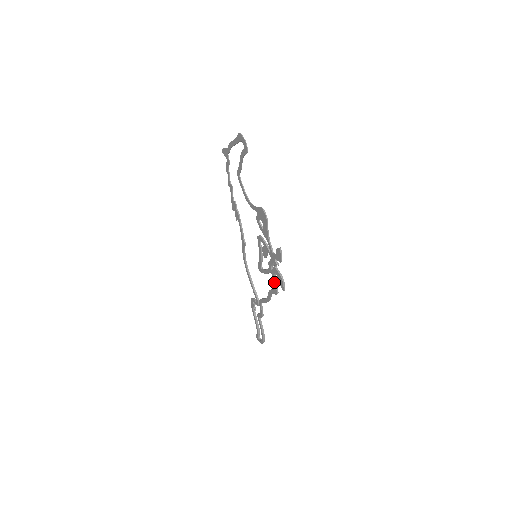
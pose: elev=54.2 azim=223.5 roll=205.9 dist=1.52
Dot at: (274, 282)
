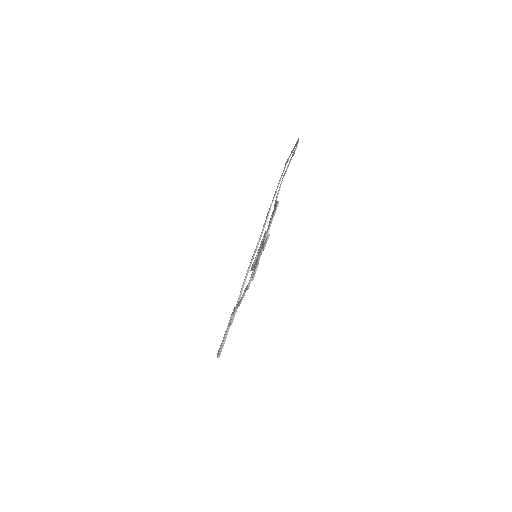
Dot at: (251, 275)
